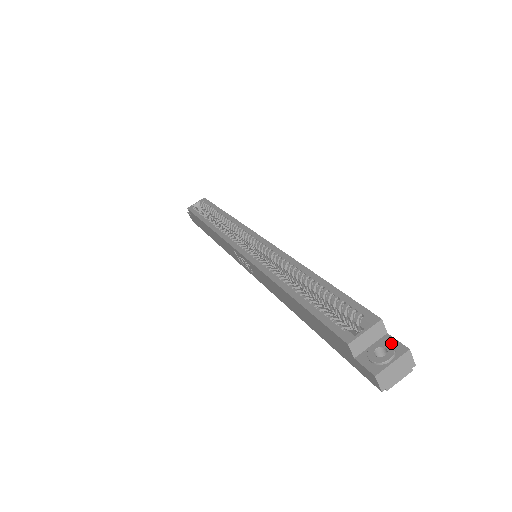
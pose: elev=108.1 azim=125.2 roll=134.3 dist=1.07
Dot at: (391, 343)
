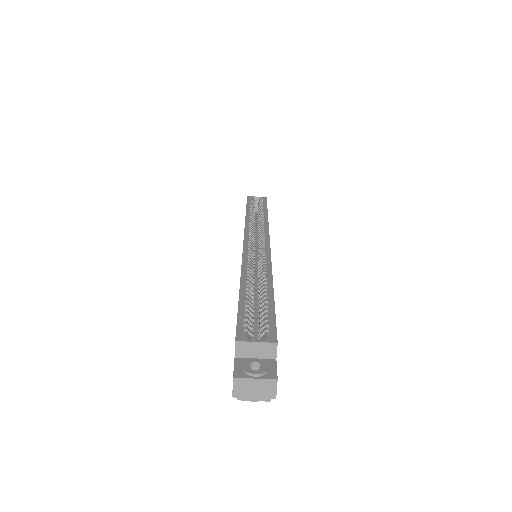
Dot at: (270, 367)
